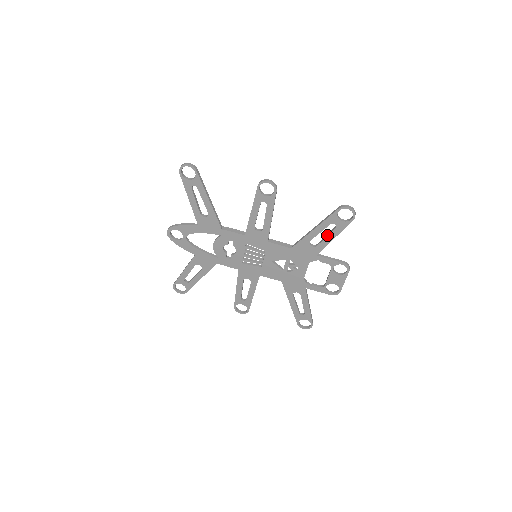
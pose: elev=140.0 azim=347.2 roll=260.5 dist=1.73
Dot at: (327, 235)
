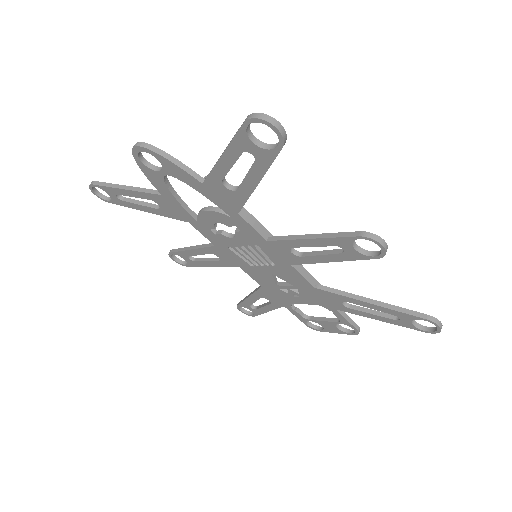
Dot at: (375, 314)
